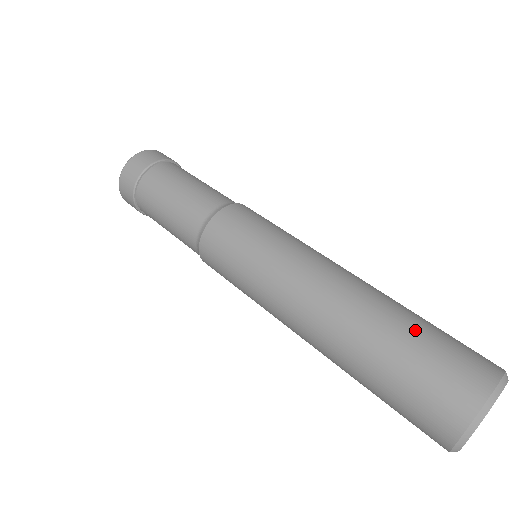
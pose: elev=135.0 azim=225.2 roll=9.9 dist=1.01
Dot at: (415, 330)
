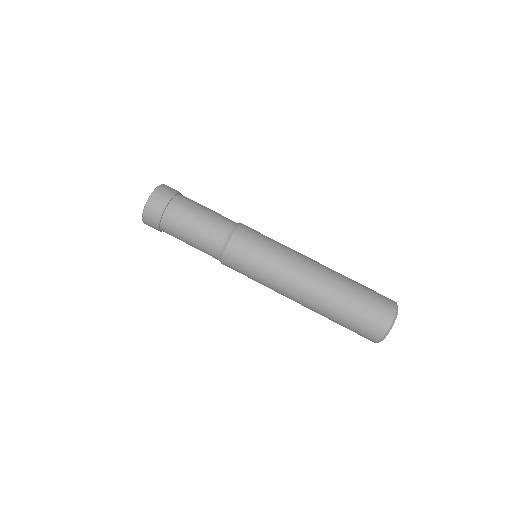
Dot at: (360, 284)
